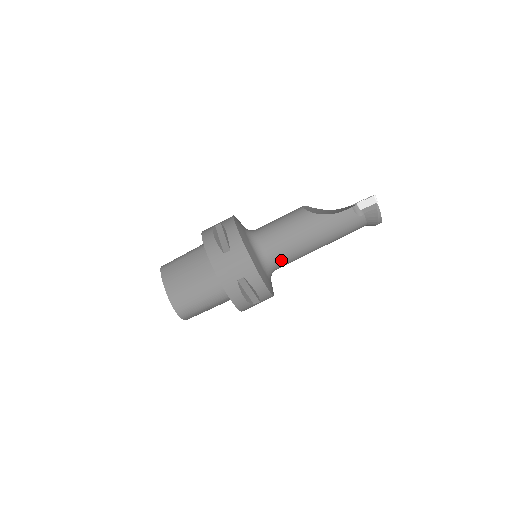
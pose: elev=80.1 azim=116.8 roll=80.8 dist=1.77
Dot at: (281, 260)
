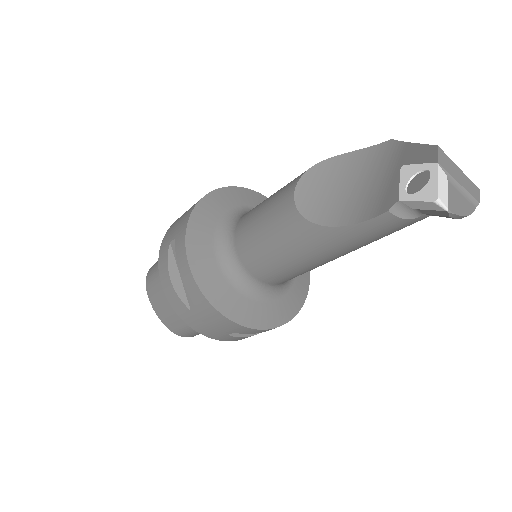
Dot at: (289, 279)
